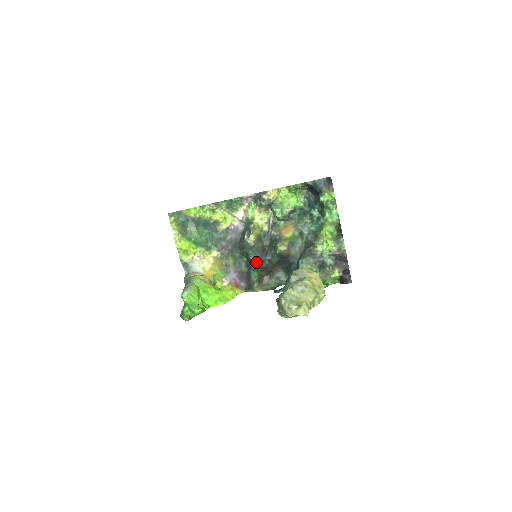
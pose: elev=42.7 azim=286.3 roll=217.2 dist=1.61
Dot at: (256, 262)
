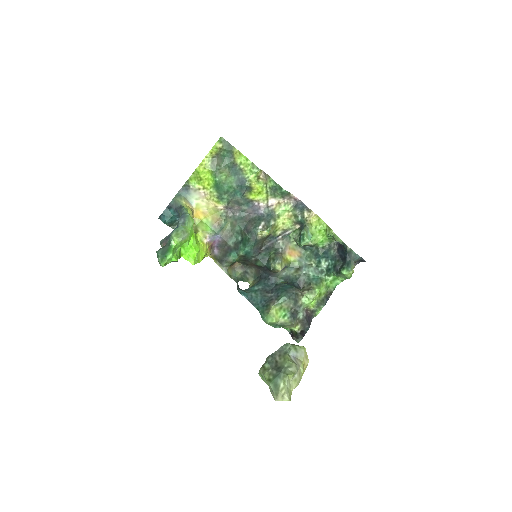
Dot at: (247, 253)
